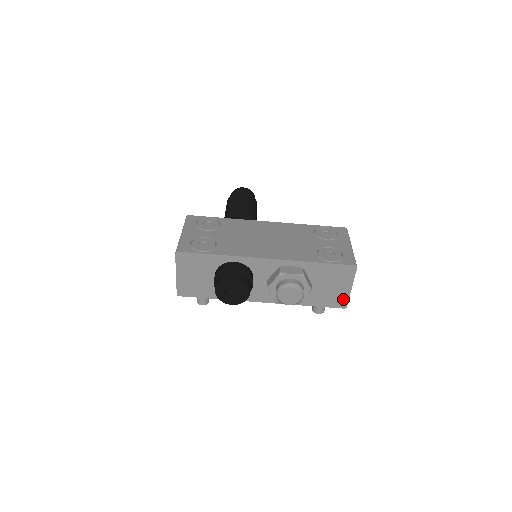
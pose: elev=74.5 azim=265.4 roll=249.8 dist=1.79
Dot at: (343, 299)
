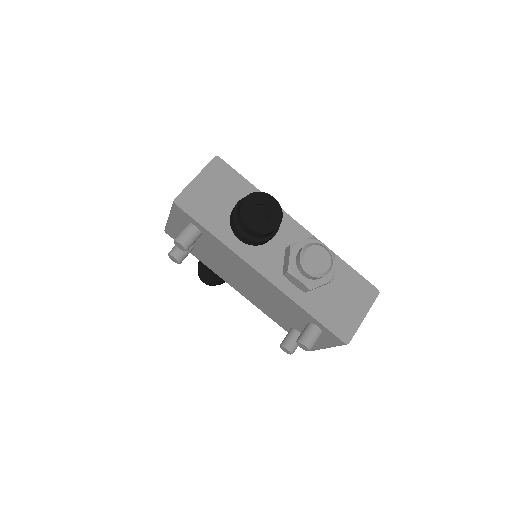
Dot at: (350, 328)
